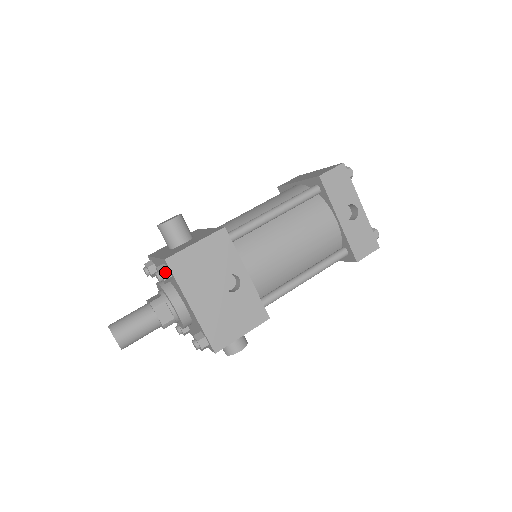
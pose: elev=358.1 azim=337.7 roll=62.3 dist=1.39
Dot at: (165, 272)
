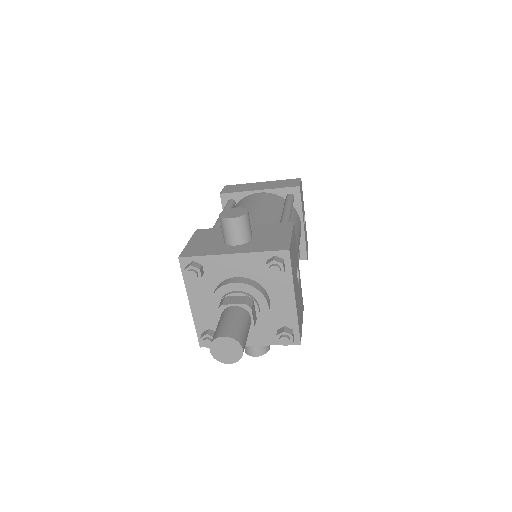
Dot at: (284, 264)
